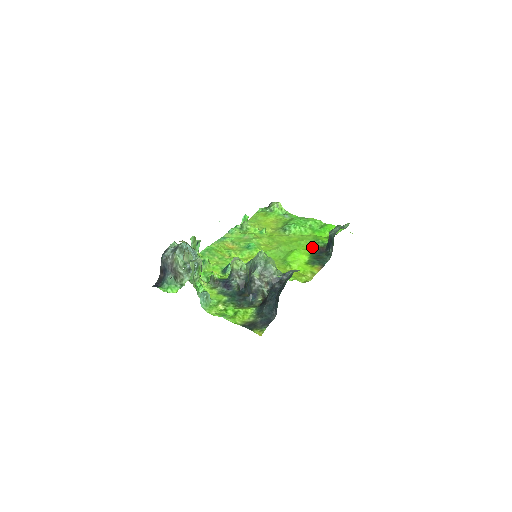
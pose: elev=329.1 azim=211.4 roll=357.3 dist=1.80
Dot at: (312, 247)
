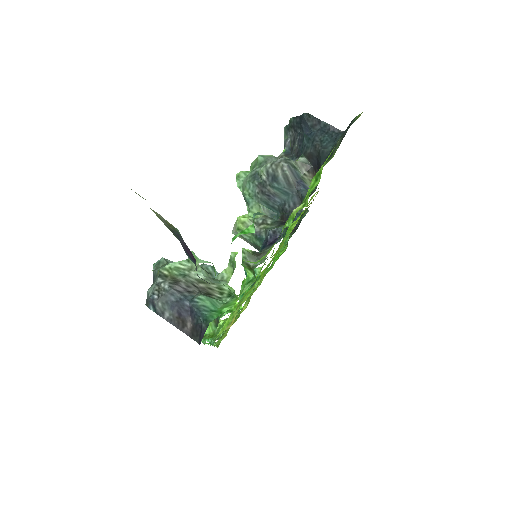
Dot at: occluded
